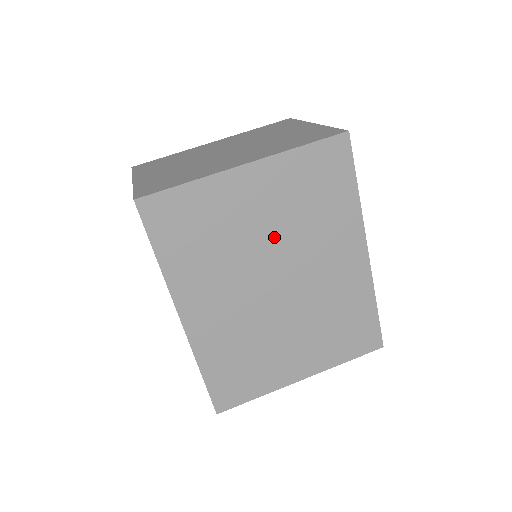
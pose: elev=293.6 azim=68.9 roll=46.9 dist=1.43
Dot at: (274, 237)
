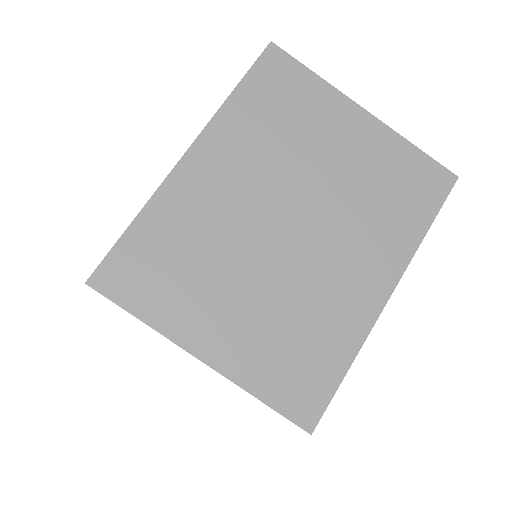
Dot at: occluded
